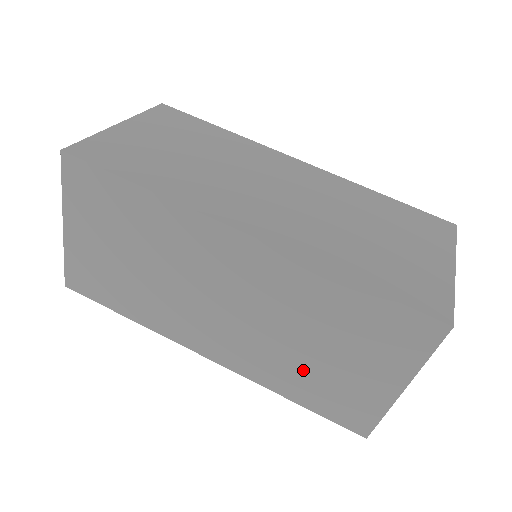
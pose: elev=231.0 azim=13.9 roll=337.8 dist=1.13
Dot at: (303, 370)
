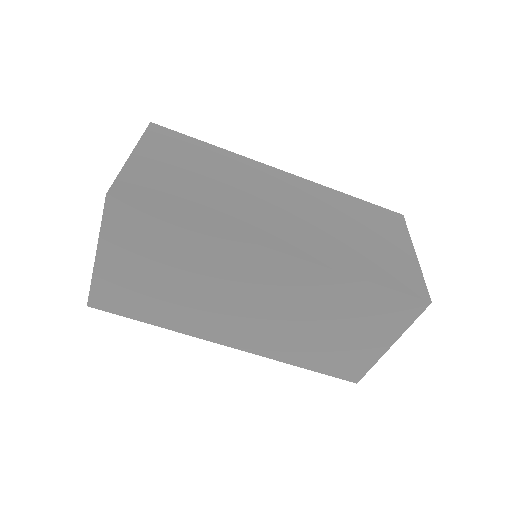
Dot at: (314, 344)
